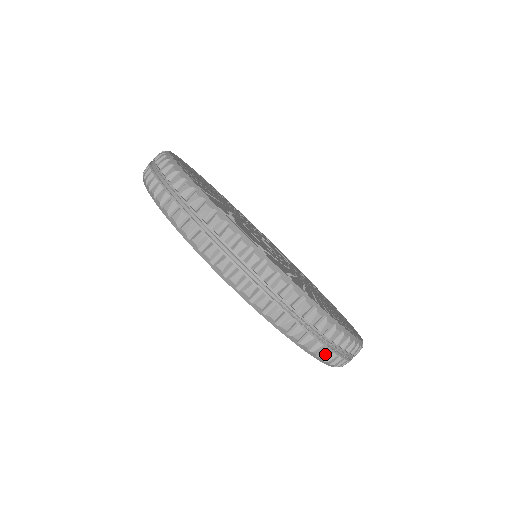
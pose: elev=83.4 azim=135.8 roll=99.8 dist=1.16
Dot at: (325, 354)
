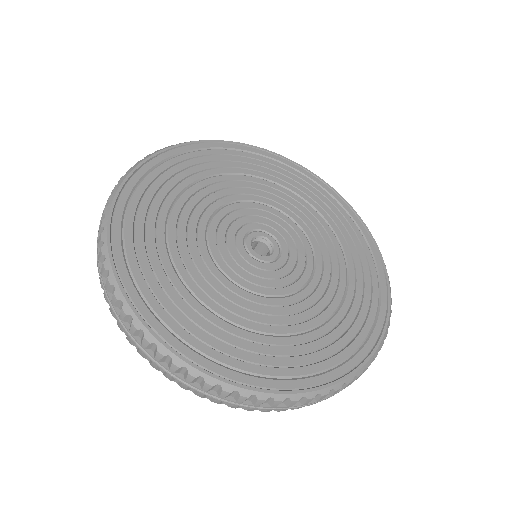
Dot at: (247, 409)
